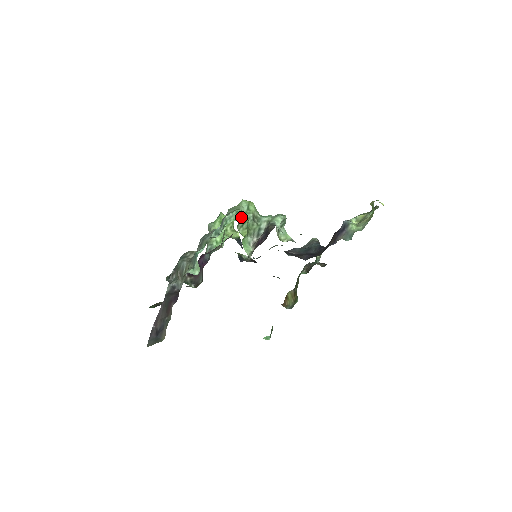
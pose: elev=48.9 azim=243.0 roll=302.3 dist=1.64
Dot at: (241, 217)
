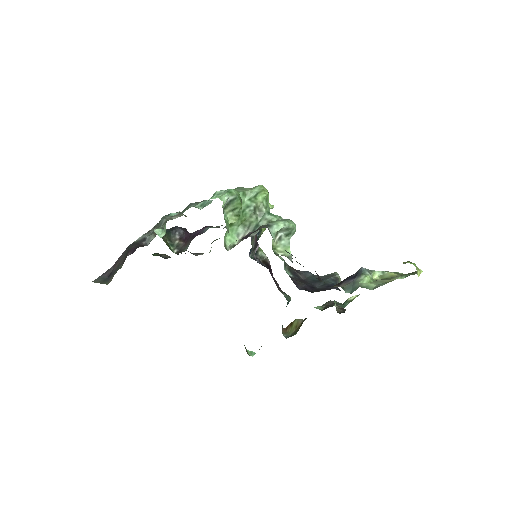
Dot at: (232, 199)
